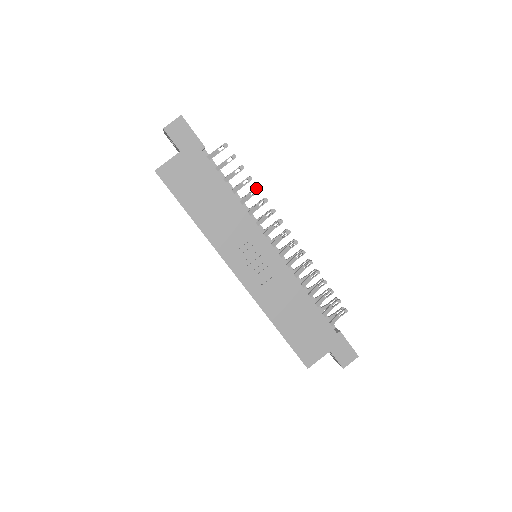
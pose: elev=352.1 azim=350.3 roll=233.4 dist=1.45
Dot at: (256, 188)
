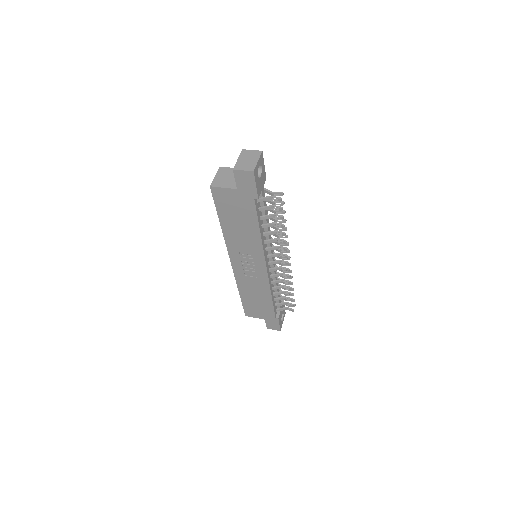
Dot at: (283, 233)
